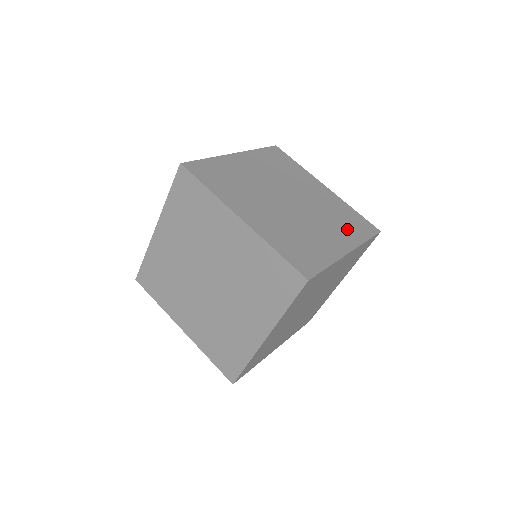
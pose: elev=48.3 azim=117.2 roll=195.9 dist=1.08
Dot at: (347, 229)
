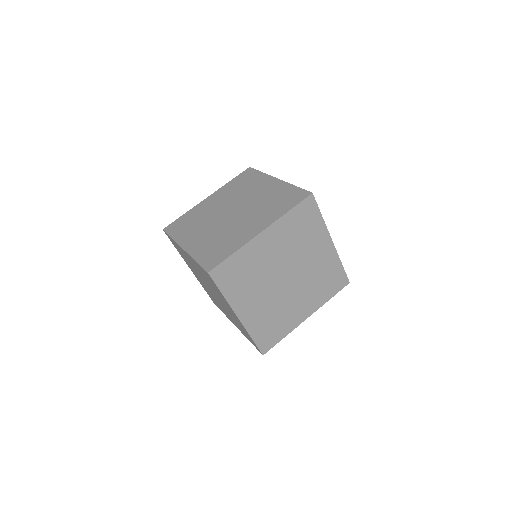
Dot at: occluded
